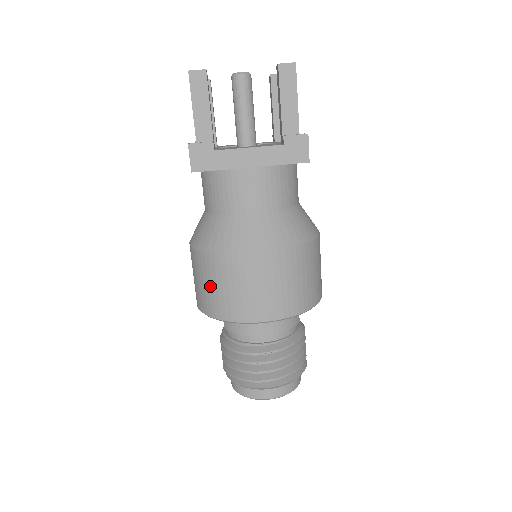
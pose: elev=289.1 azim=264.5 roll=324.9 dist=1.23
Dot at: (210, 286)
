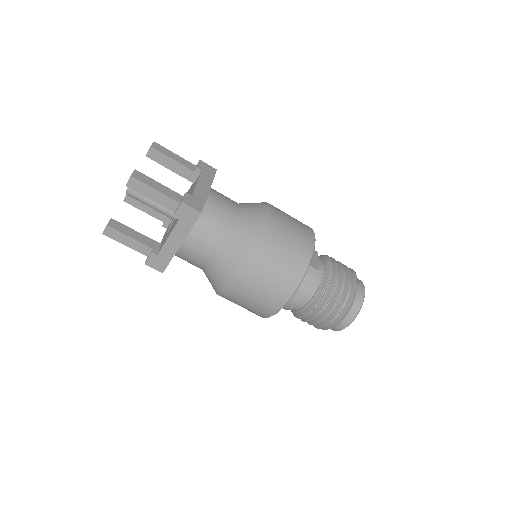
Dot at: occluded
